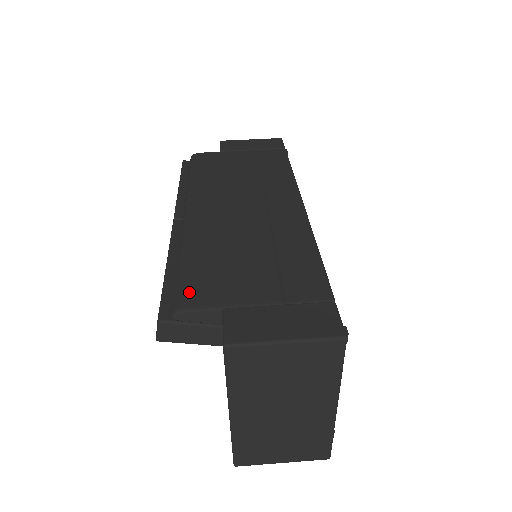
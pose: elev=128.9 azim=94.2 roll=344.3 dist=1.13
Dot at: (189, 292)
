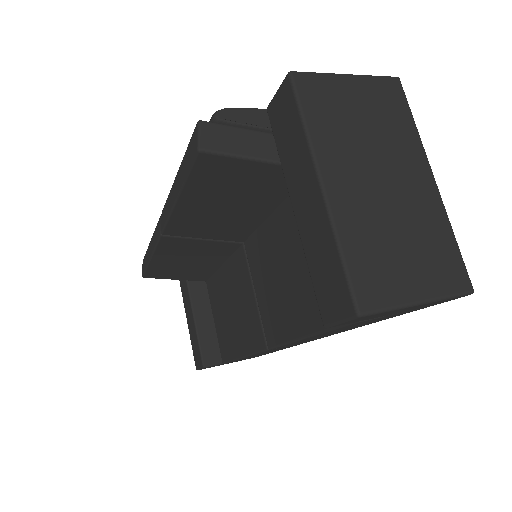
Dot at: occluded
